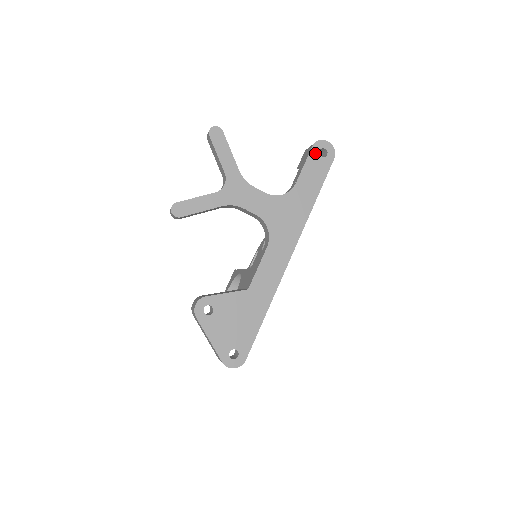
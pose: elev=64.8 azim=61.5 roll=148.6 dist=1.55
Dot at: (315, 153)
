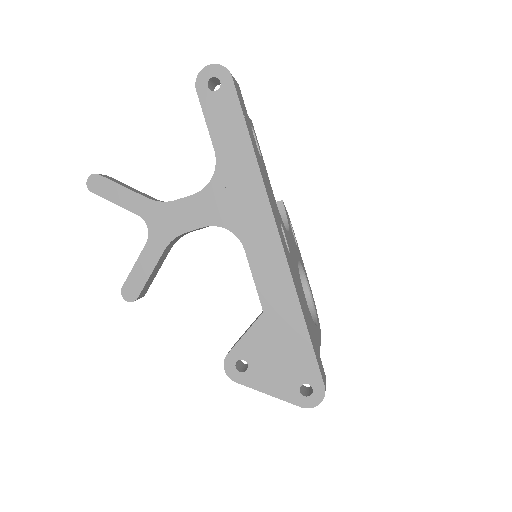
Dot at: (206, 95)
